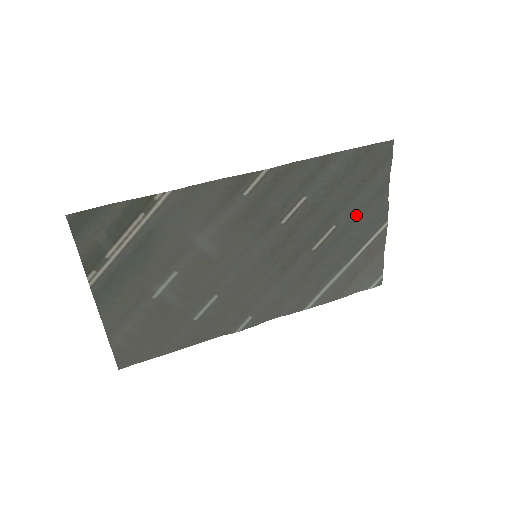
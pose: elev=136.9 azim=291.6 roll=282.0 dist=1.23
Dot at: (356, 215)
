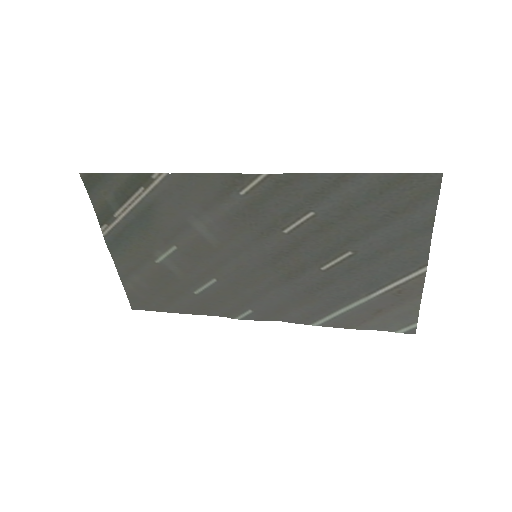
Dot at: (382, 248)
